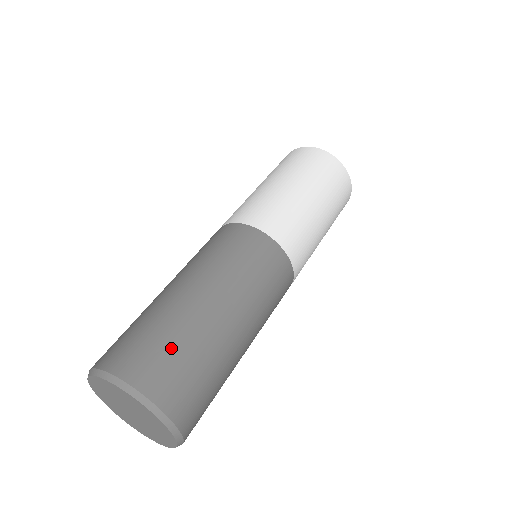
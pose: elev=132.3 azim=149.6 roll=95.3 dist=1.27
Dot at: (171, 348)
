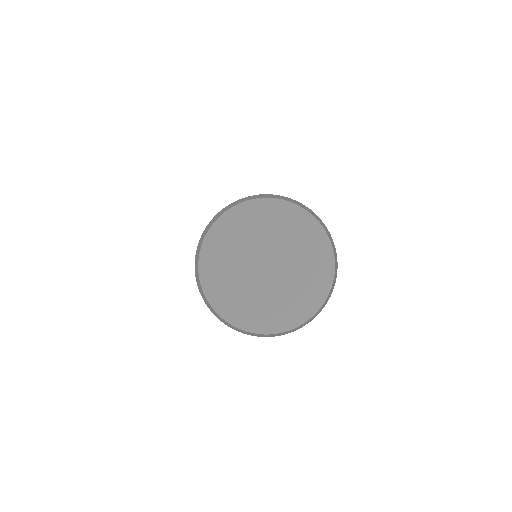
Dot at: occluded
